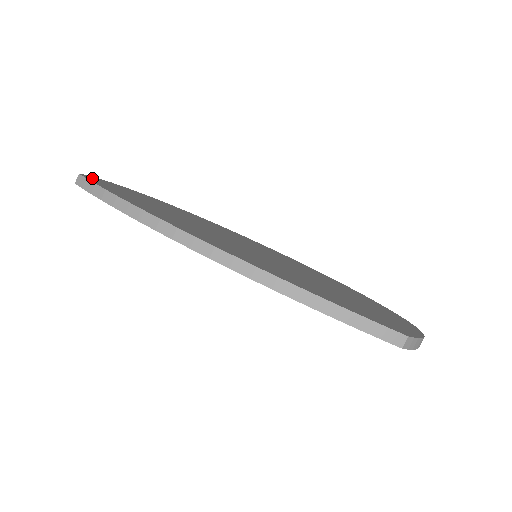
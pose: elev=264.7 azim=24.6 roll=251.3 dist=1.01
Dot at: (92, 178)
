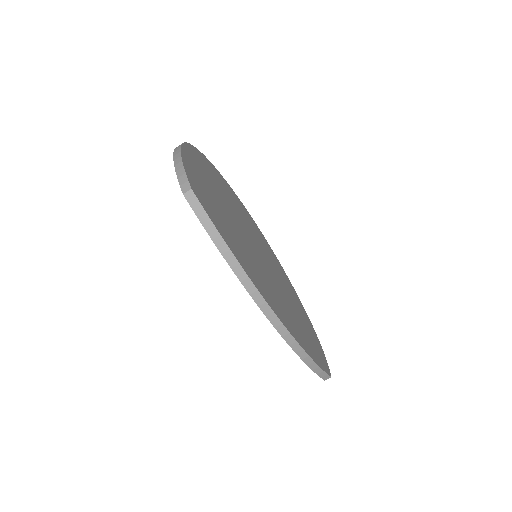
Dot at: (193, 184)
